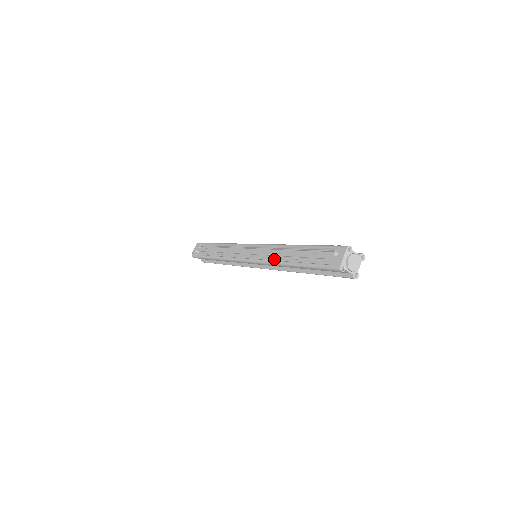
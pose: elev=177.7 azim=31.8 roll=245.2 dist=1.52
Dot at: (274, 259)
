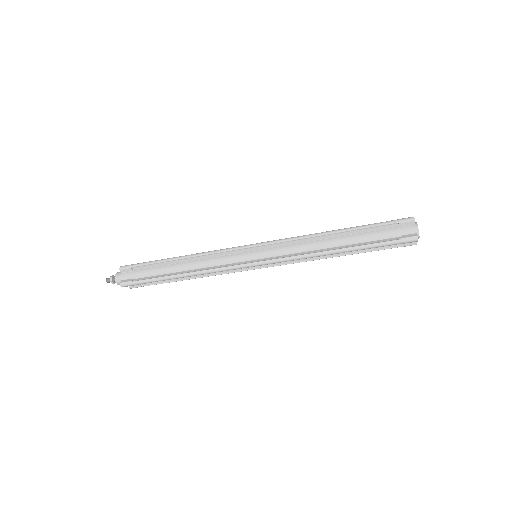
Dot at: (307, 236)
